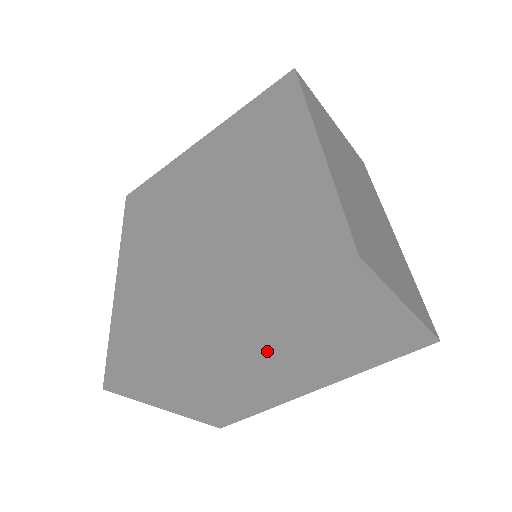
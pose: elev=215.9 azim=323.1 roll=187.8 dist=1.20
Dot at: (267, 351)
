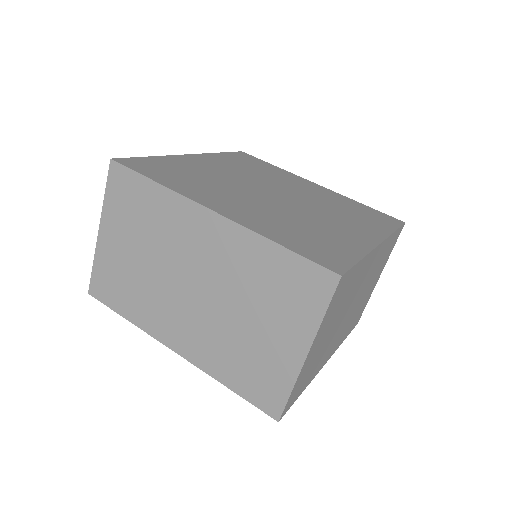
Dot at: (208, 271)
